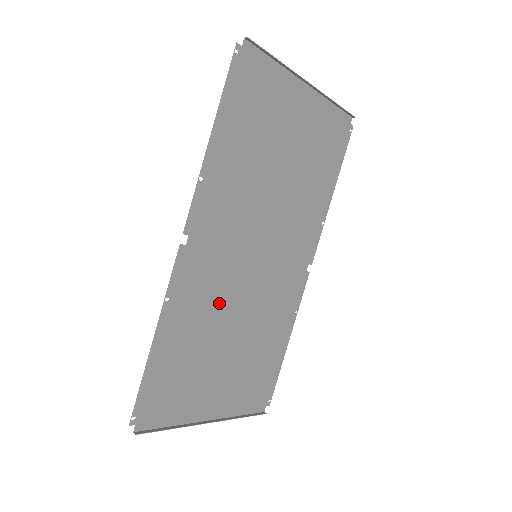
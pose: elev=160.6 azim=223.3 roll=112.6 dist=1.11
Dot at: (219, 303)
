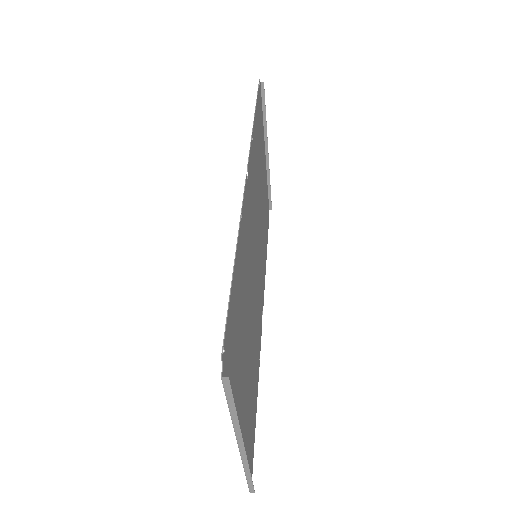
Dot at: (249, 274)
